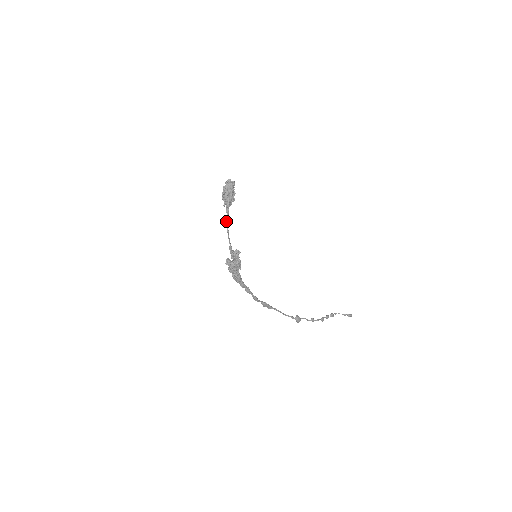
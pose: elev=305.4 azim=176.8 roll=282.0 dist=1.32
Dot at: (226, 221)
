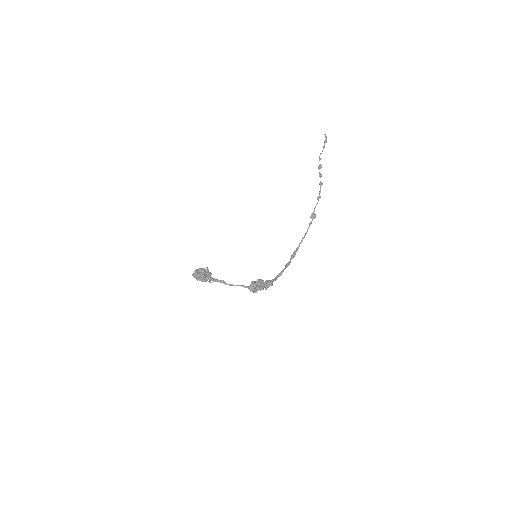
Dot at: occluded
